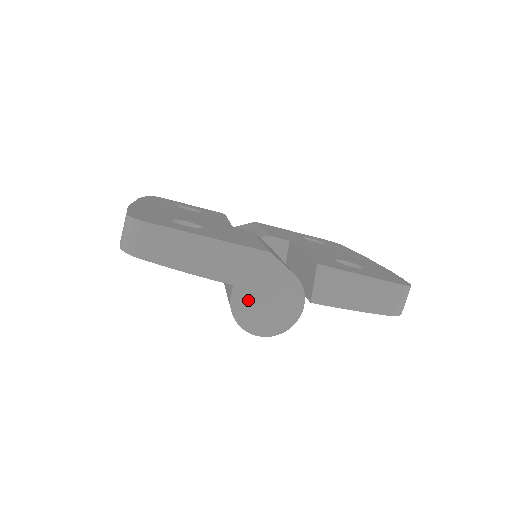
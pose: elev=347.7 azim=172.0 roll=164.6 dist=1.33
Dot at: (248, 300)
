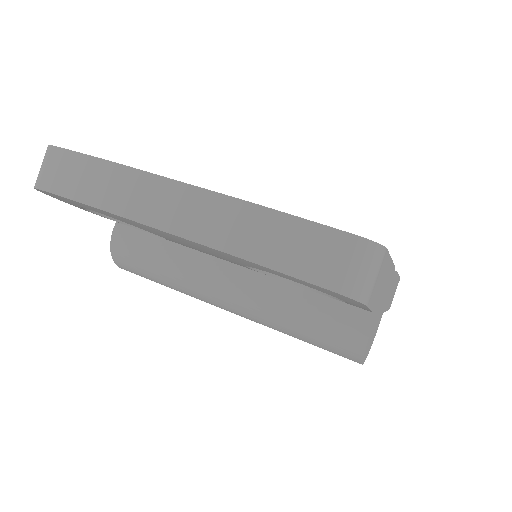
Dot at: (374, 327)
